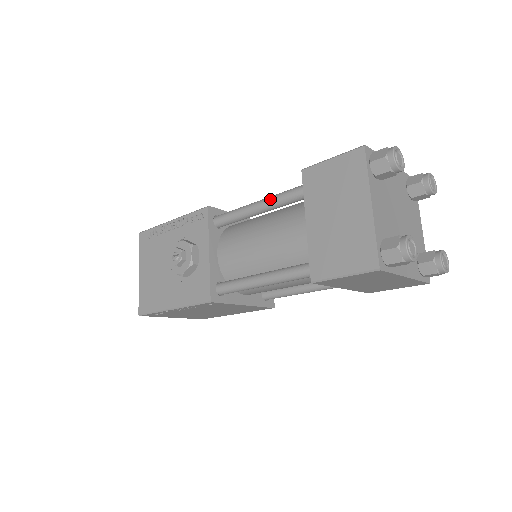
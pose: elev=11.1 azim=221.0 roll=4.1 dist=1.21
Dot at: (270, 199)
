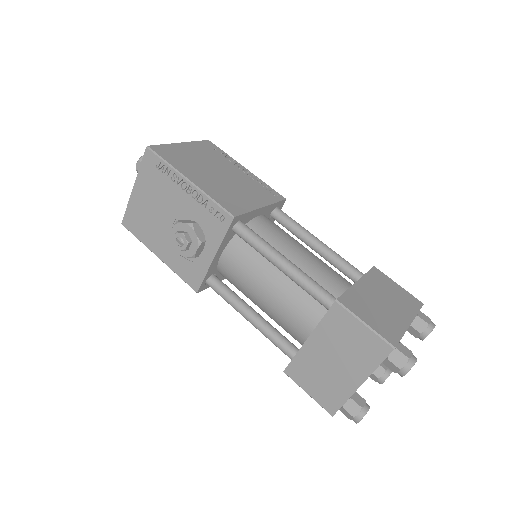
Dot at: (294, 276)
